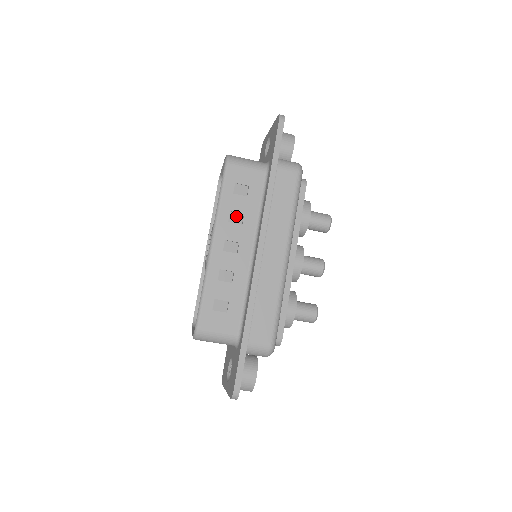
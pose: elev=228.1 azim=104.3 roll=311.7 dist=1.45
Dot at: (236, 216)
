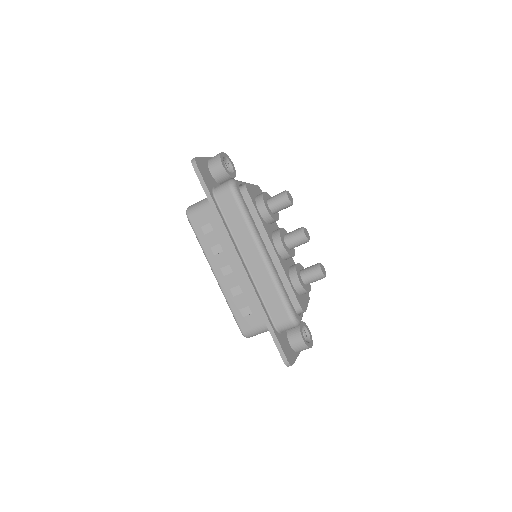
Dot at: (216, 248)
